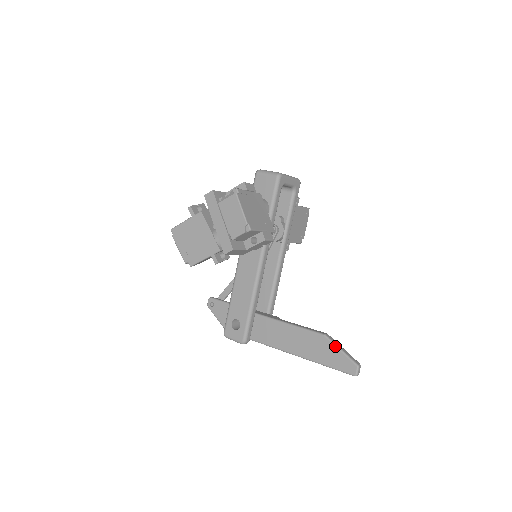
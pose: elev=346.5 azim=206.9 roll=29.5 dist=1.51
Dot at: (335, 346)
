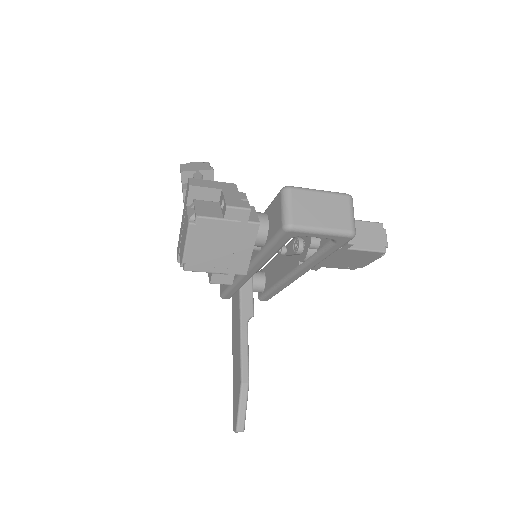
Dot at: (239, 399)
